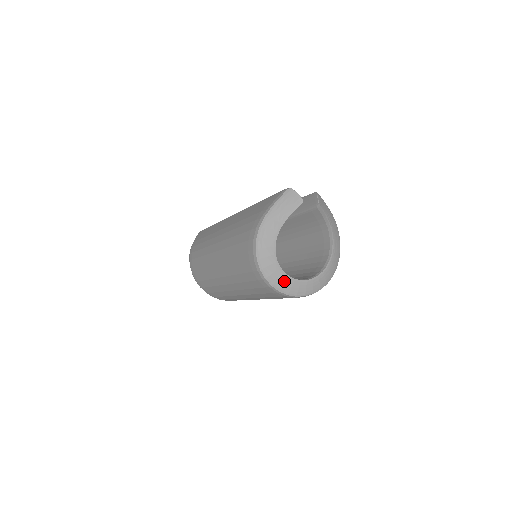
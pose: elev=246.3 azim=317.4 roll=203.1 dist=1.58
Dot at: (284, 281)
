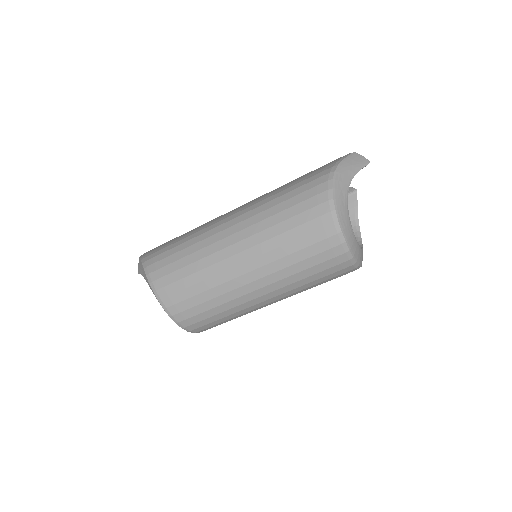
Dot at: (350, 232)
